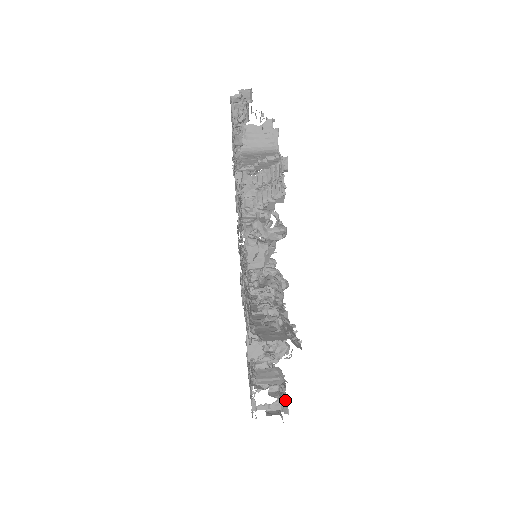
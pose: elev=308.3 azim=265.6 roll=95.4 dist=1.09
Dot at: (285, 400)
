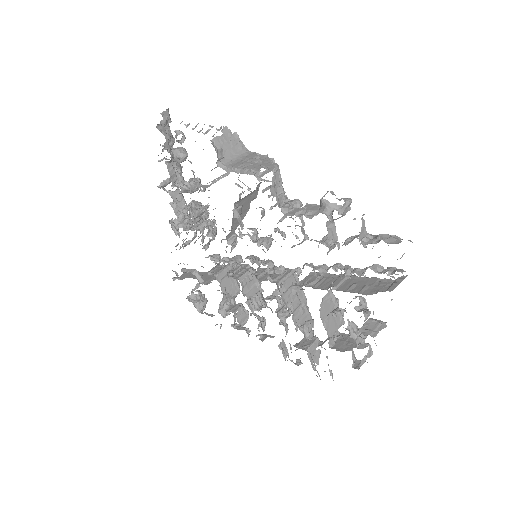
Dot at: occluded
